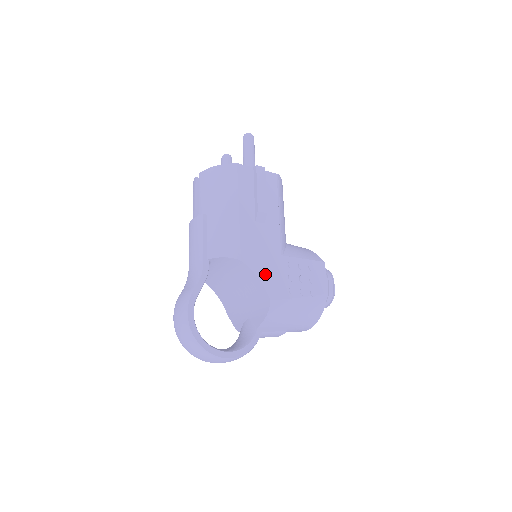
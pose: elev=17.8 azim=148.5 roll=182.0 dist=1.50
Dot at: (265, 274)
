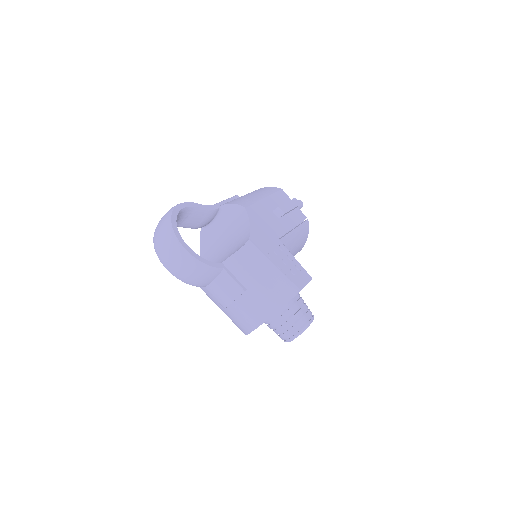
Dot at: (257, 229)
